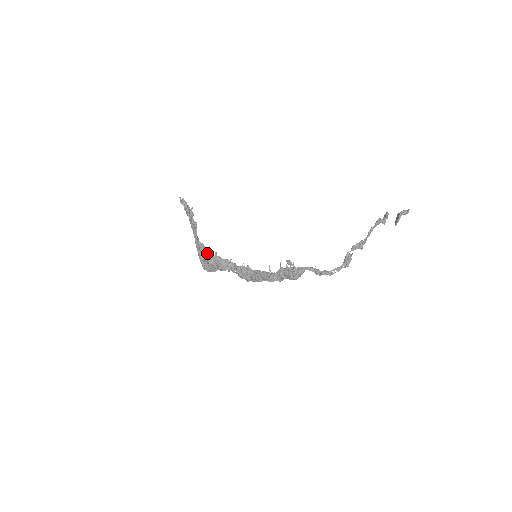
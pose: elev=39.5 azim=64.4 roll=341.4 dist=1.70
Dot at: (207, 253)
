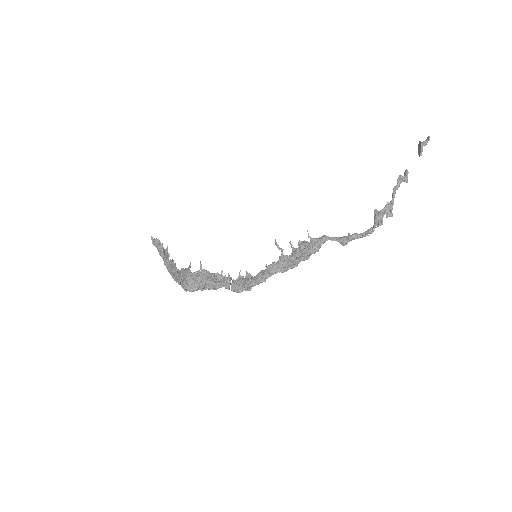
Dot at: occluded
